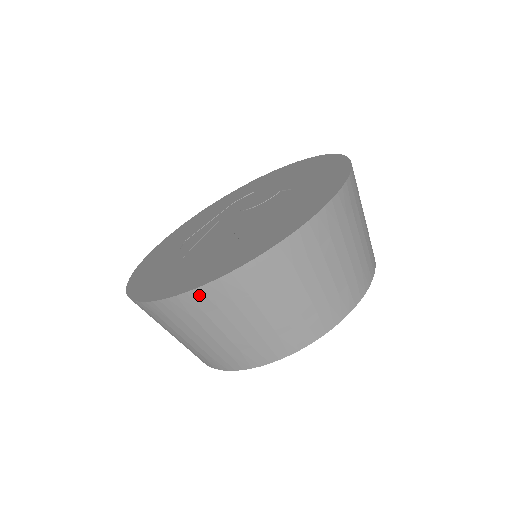
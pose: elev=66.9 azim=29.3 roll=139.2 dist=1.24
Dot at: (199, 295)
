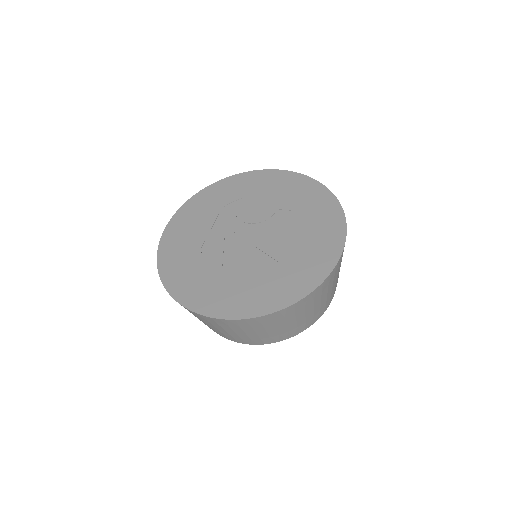
Dot at: (278, 314)
